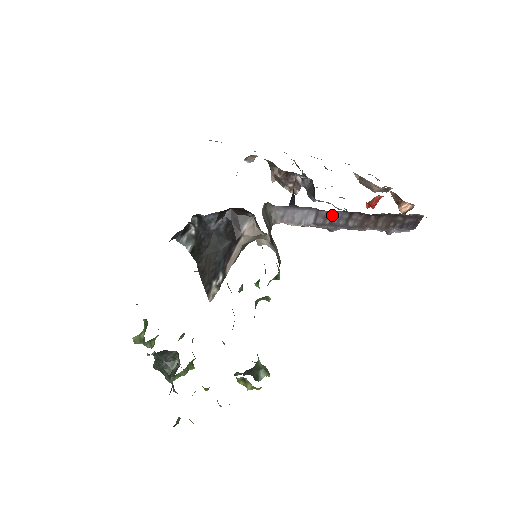
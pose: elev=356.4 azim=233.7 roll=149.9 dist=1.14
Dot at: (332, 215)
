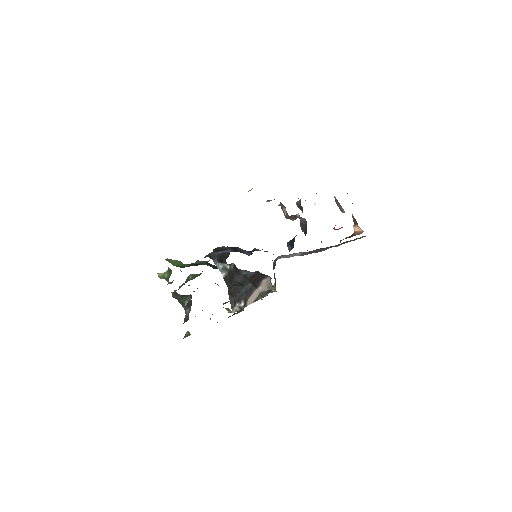
Dot at: (312, 251)
